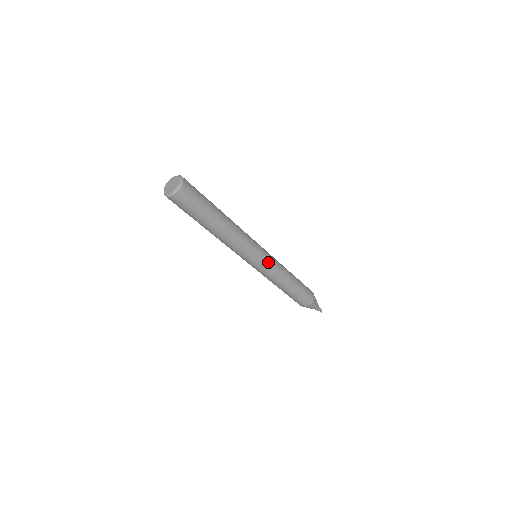
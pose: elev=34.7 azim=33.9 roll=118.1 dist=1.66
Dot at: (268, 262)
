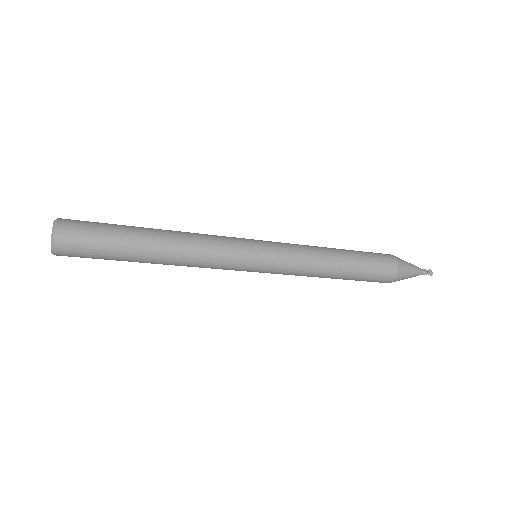
Dot at: (274, 260)
